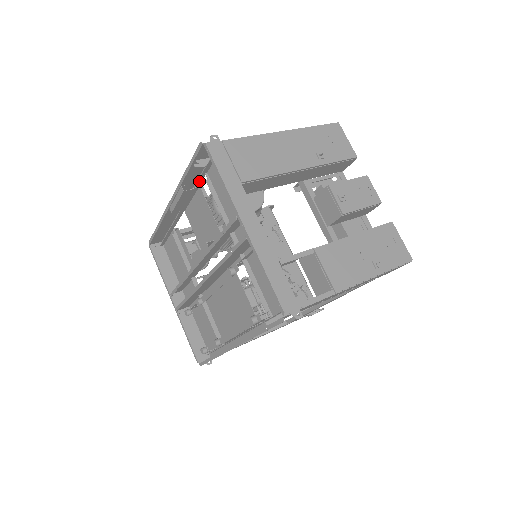
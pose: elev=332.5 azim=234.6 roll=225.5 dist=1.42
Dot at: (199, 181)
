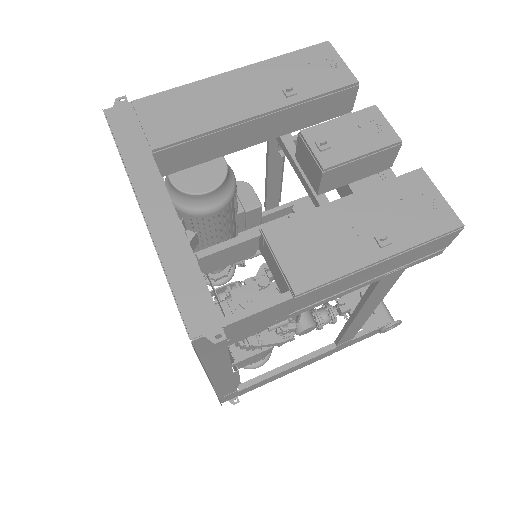
Dot at: occluded
